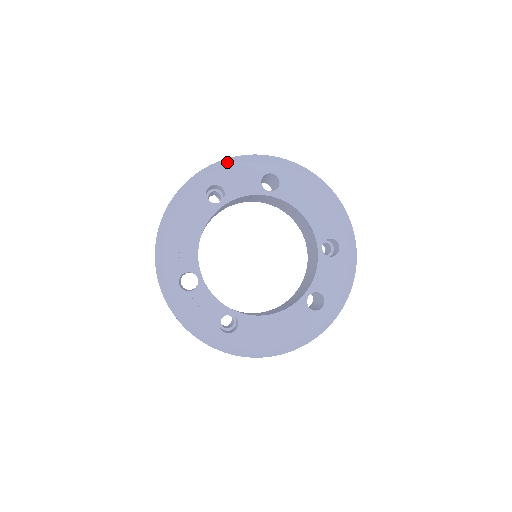
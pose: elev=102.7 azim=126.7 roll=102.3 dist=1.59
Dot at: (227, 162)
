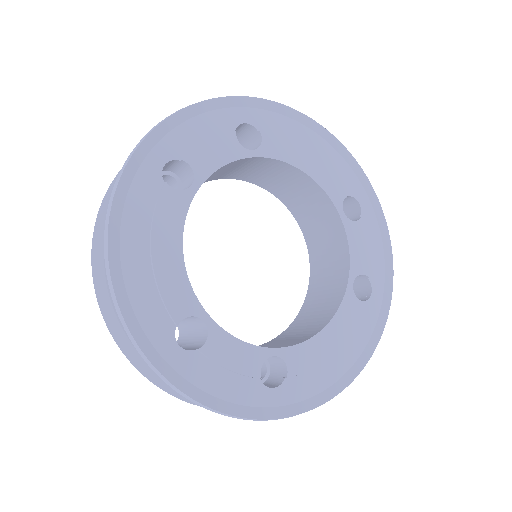
Dot at: (176, 119)
